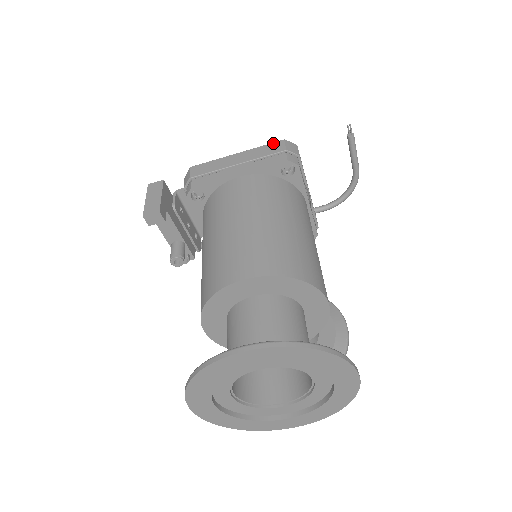
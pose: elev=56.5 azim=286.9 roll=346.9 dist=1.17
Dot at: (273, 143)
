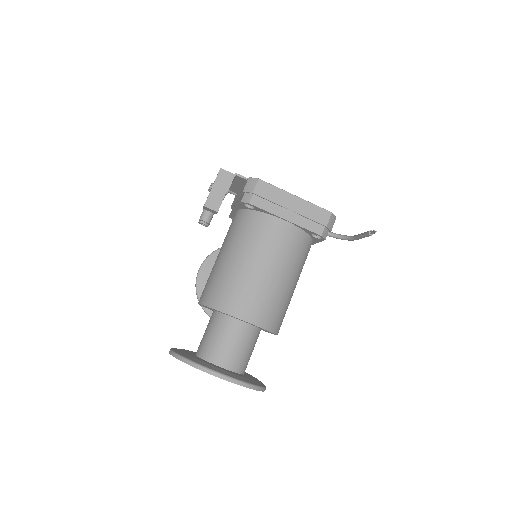
Dot at: (323, 210)
